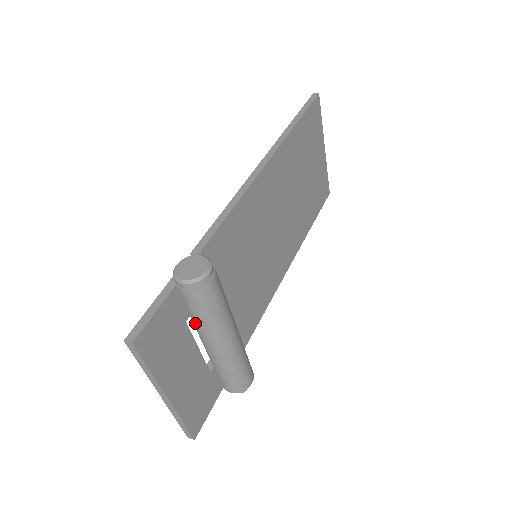
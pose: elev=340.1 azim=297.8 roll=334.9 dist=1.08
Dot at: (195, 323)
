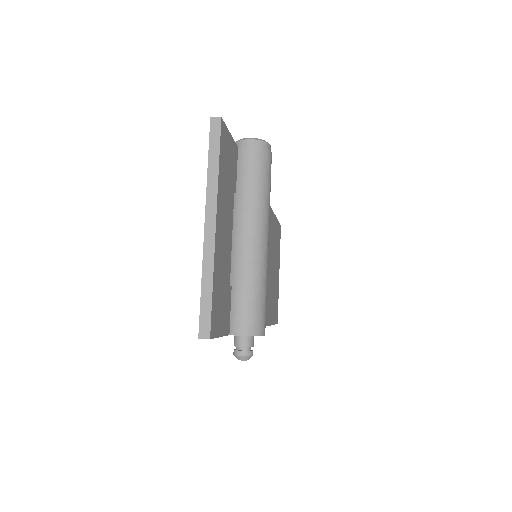
Dot at: (240, 199)
